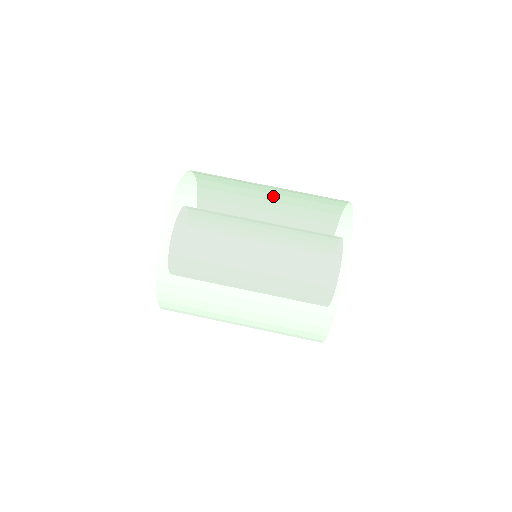
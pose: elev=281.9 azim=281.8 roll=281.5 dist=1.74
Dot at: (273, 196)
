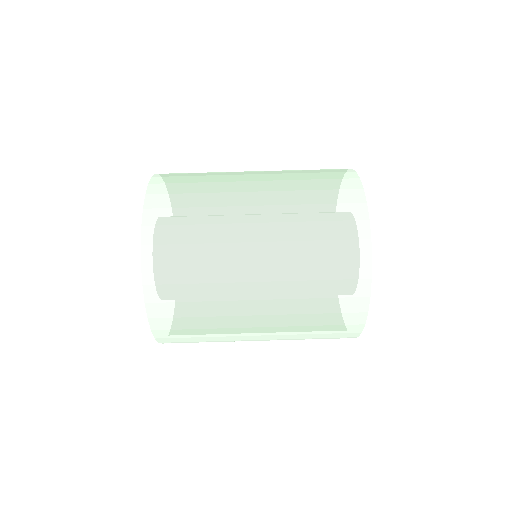
Dot at: occluded
